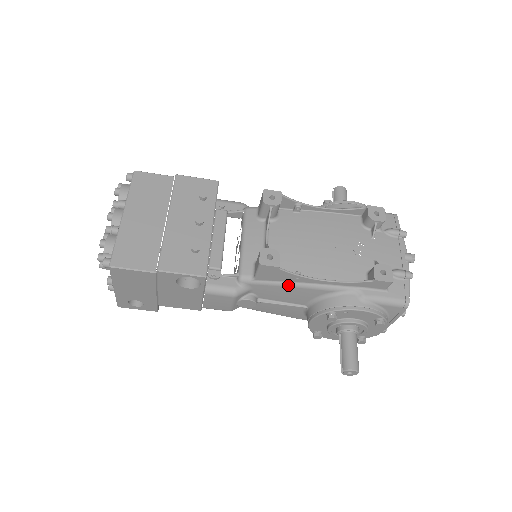
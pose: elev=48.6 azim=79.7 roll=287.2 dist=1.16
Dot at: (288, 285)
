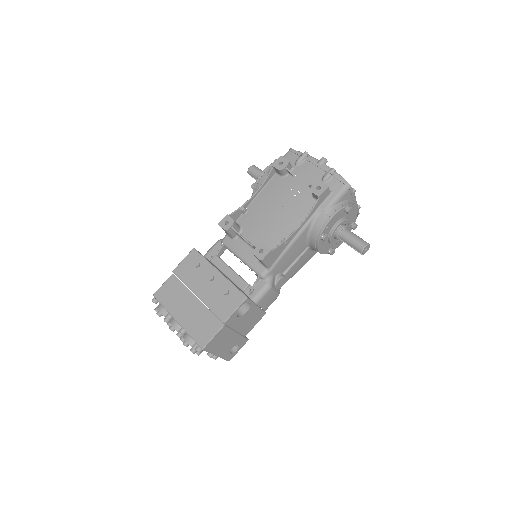
Dot at: (286, 251)
